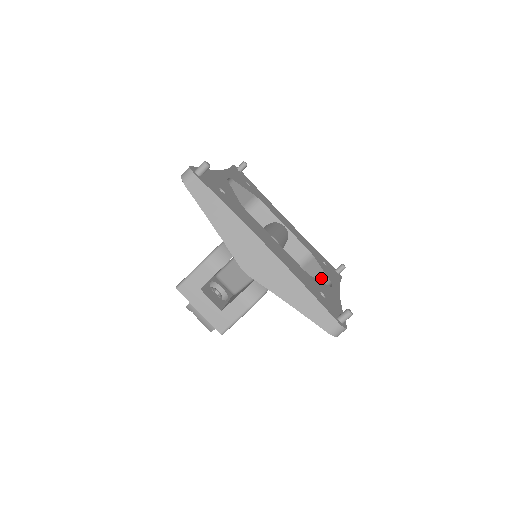
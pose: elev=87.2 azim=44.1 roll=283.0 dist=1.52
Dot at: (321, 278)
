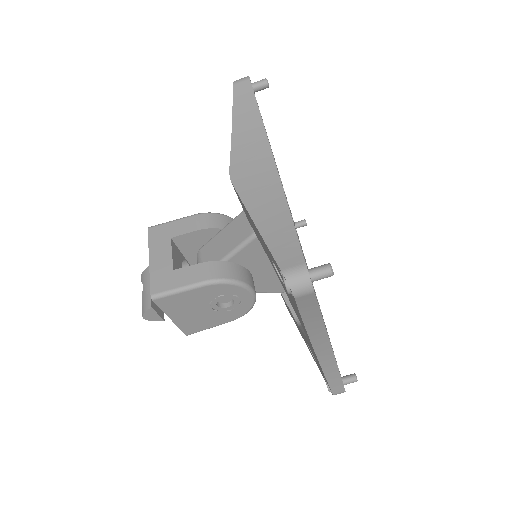
Dot at: occluded
